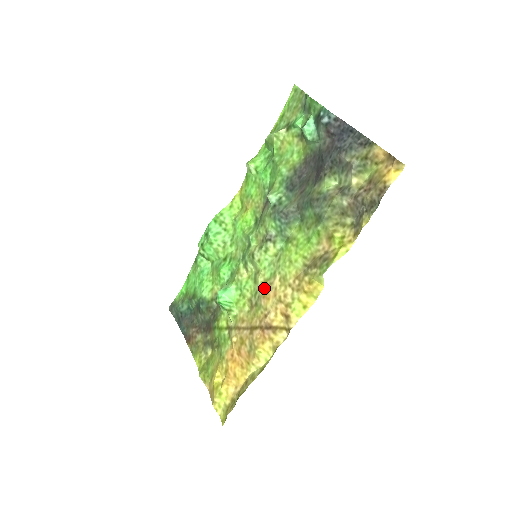
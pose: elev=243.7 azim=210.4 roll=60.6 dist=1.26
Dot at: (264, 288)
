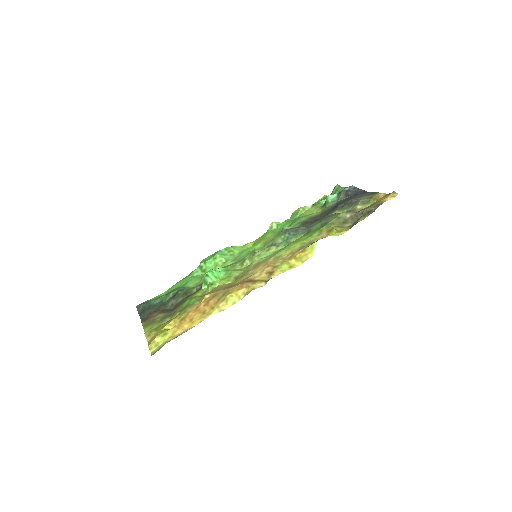
Dot at: (256, 265)
